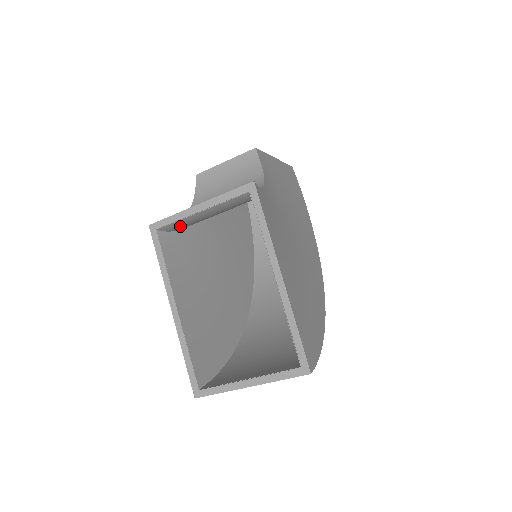
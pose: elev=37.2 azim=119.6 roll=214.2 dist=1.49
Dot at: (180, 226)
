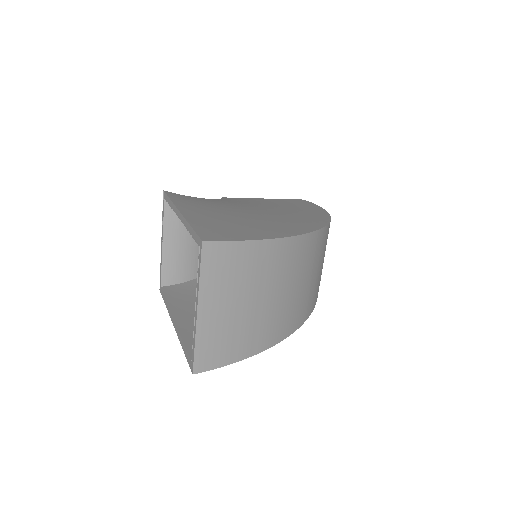
Dot at: (174, 272)
